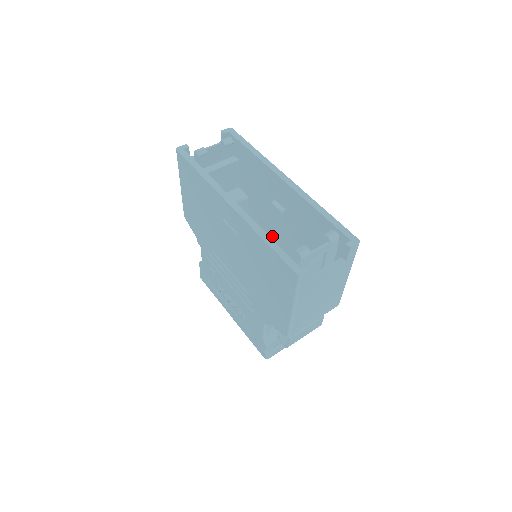
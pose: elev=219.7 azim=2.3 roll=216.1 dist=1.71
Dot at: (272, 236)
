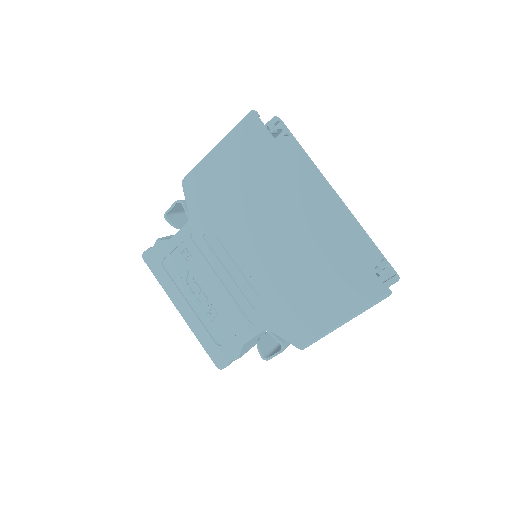
Dot at: occluded
